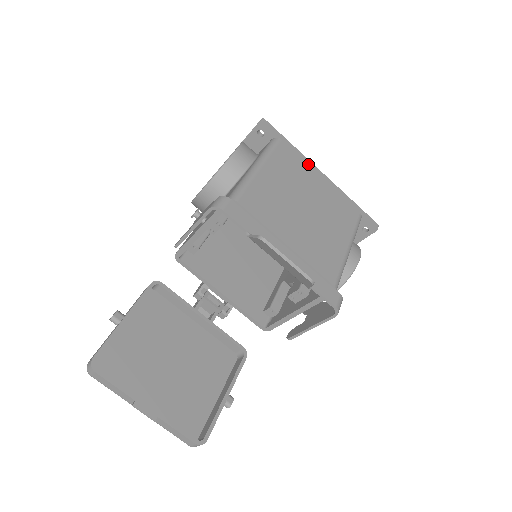
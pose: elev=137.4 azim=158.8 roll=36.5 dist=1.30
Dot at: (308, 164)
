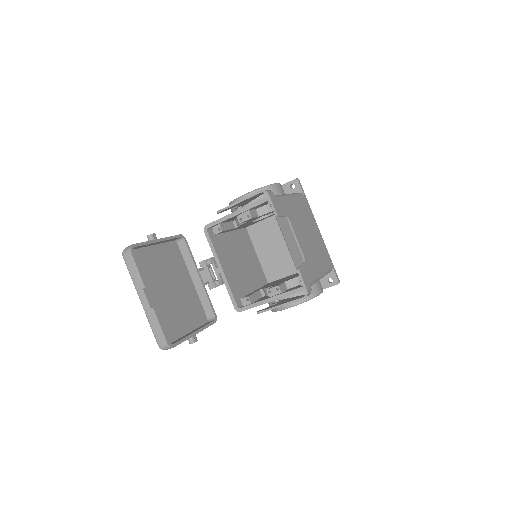
Dot at: (313, 219)
